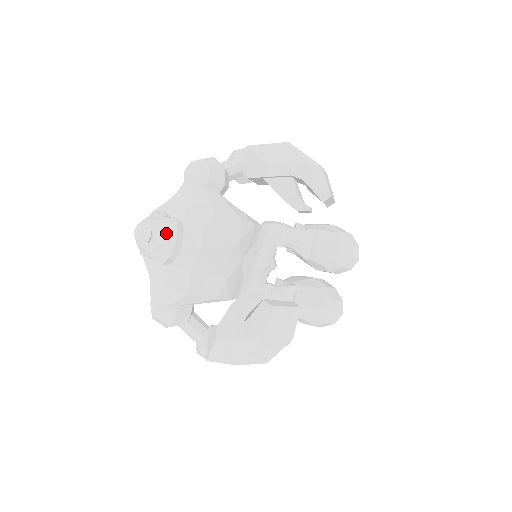
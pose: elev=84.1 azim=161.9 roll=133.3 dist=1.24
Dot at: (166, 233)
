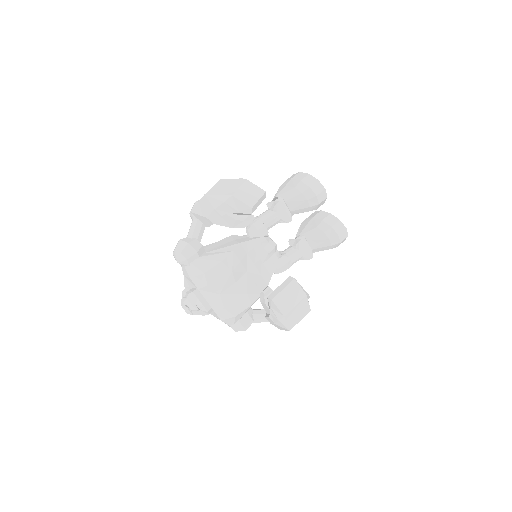
Dot at: (195, 303)
